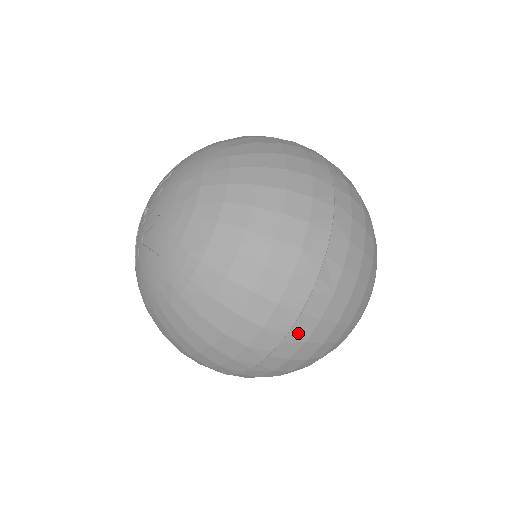
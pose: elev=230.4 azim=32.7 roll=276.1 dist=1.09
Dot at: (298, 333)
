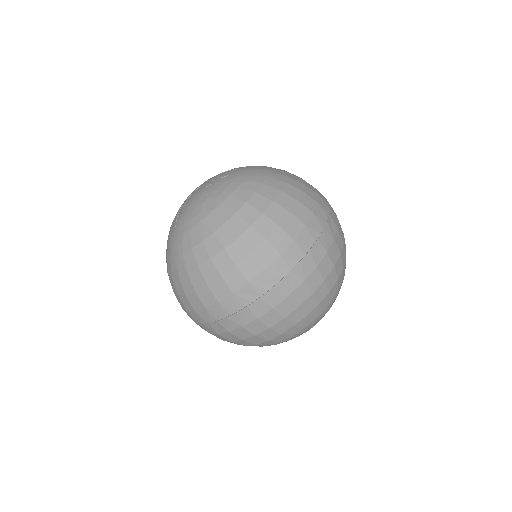
Dot at: (213, 328)
